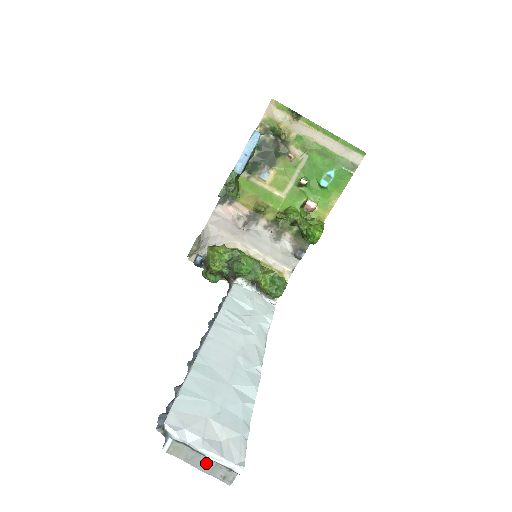
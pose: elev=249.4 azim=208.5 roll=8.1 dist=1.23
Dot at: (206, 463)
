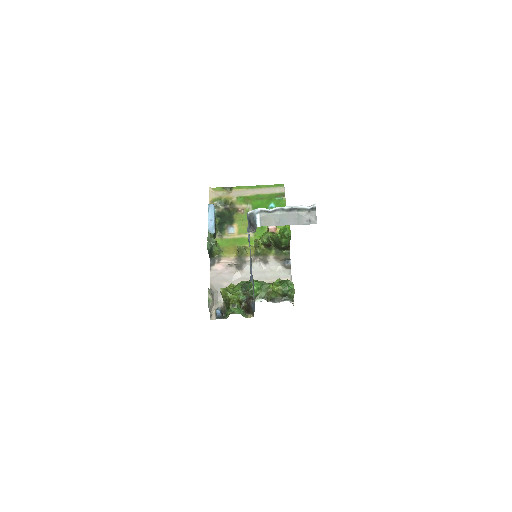
Dot at: (291, 217)
